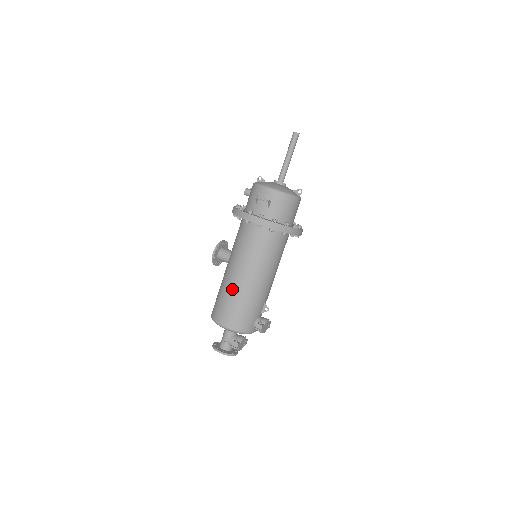
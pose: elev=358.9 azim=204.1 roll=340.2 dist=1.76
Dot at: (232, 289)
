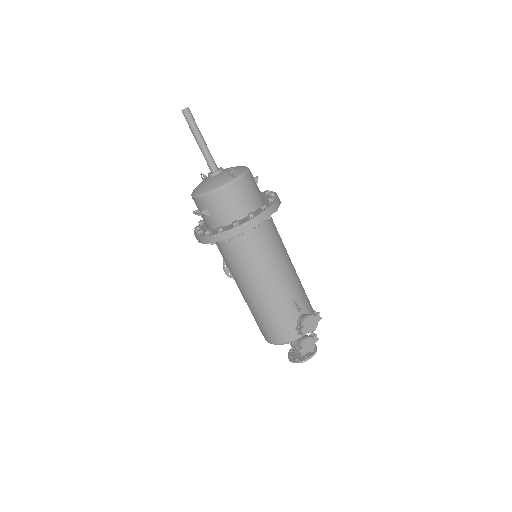
Dot at: (250, 307)
